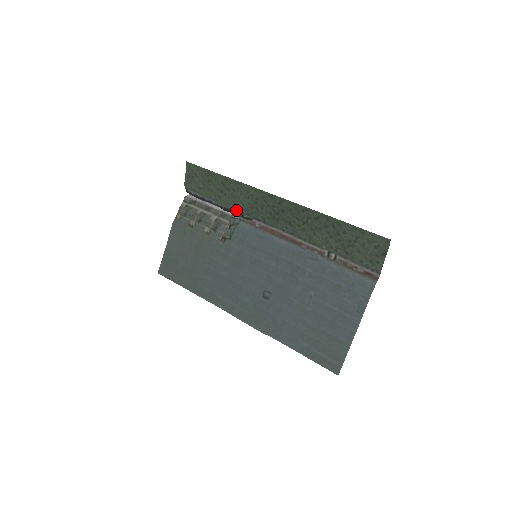
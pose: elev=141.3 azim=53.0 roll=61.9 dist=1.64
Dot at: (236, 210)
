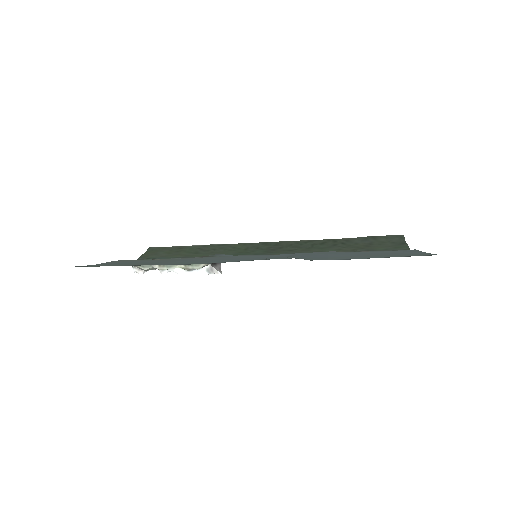
Dot at: occluded
